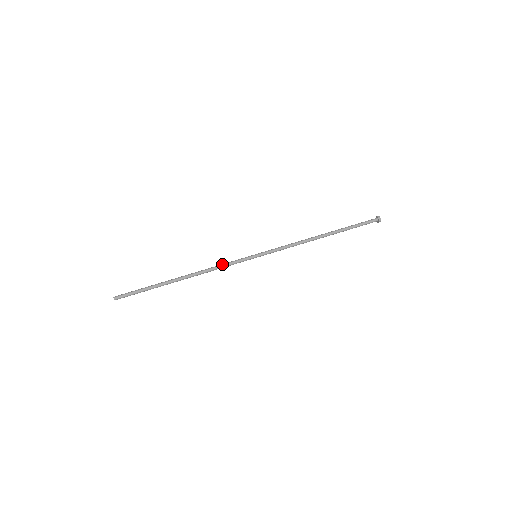
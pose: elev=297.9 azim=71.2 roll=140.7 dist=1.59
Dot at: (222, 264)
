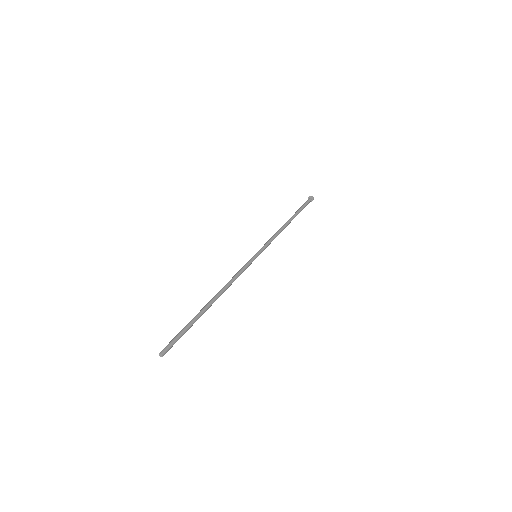
Dot at: (236, 273)
